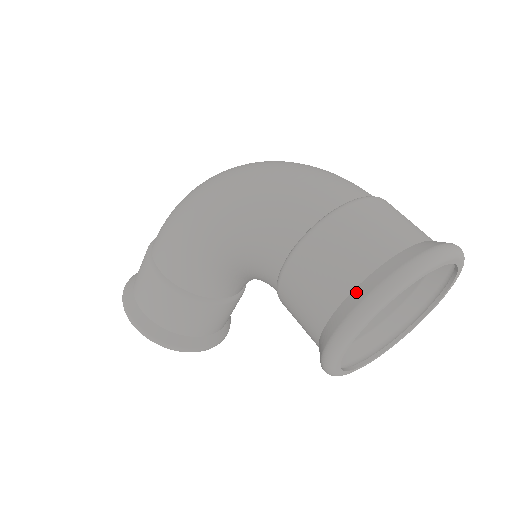
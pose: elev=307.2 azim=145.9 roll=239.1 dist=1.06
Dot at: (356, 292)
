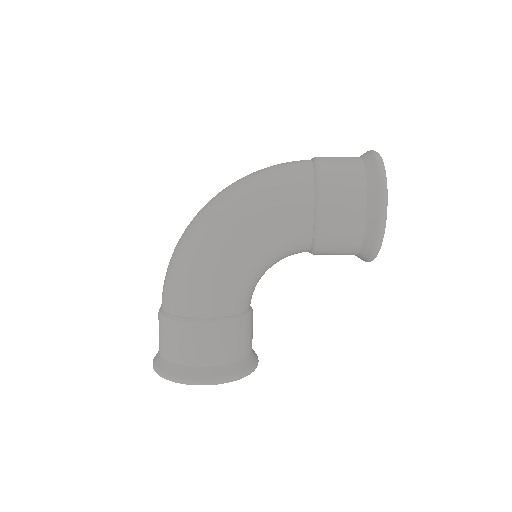
Dot at: (370, 187)
